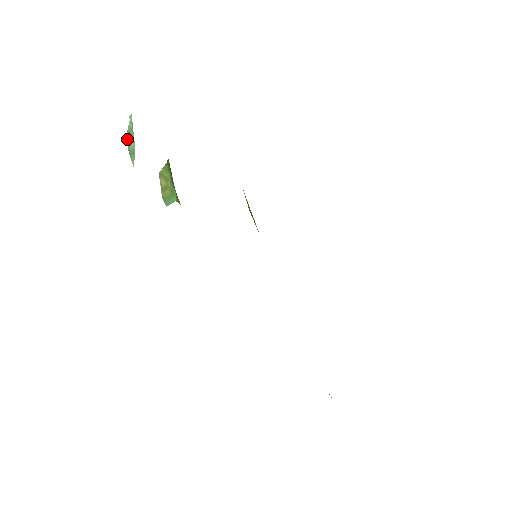
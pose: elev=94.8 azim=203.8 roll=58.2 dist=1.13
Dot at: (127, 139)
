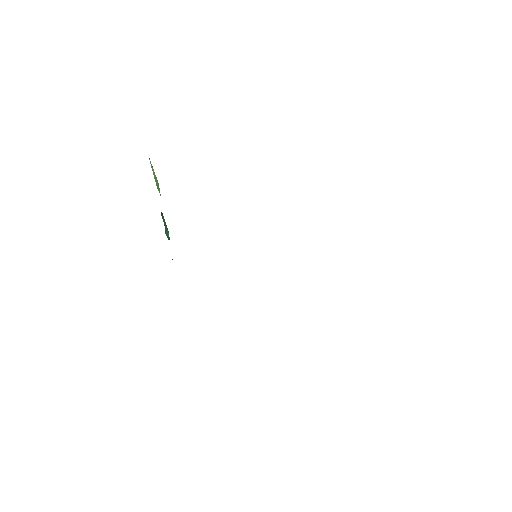
Dot at: (153, 174)
